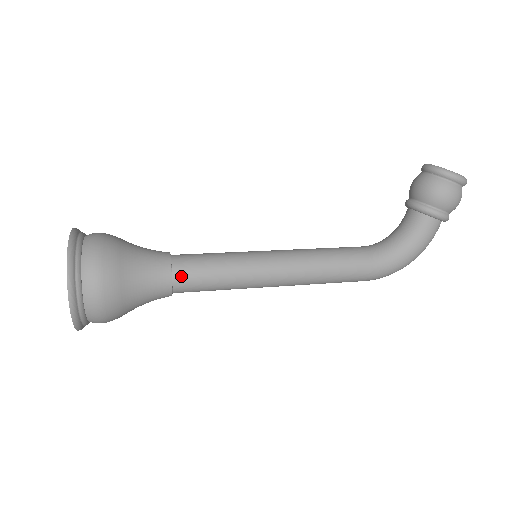
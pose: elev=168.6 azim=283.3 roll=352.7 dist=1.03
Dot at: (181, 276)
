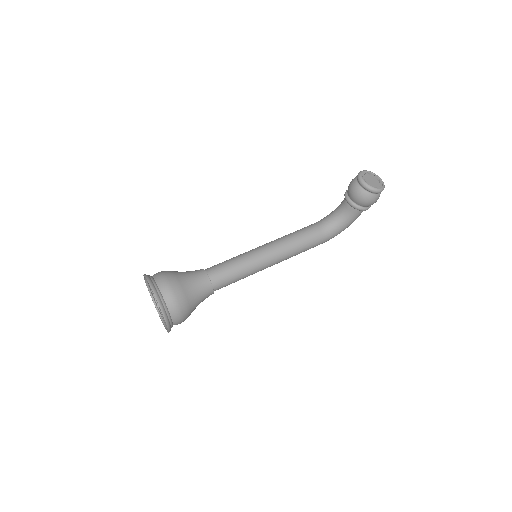
Dot at: (218, 287)
